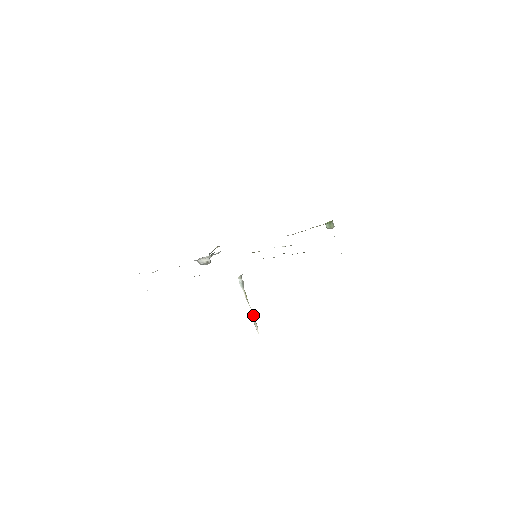
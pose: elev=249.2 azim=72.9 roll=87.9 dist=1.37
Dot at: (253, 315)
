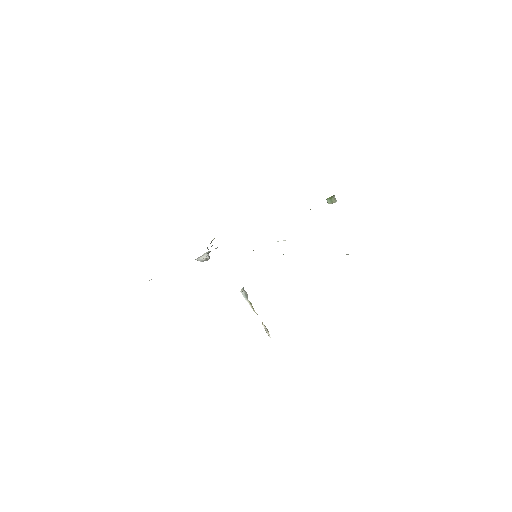
Dot at: (262, 322)
